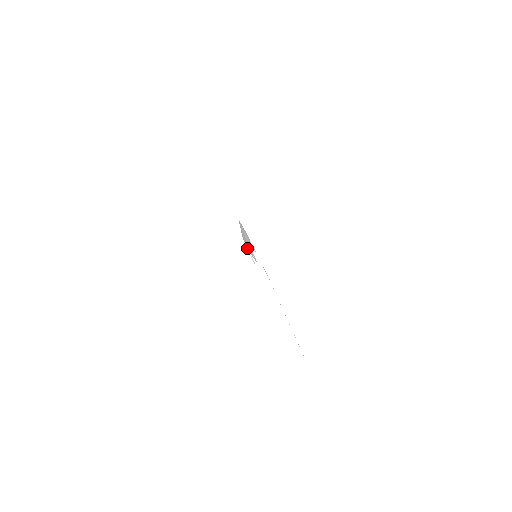
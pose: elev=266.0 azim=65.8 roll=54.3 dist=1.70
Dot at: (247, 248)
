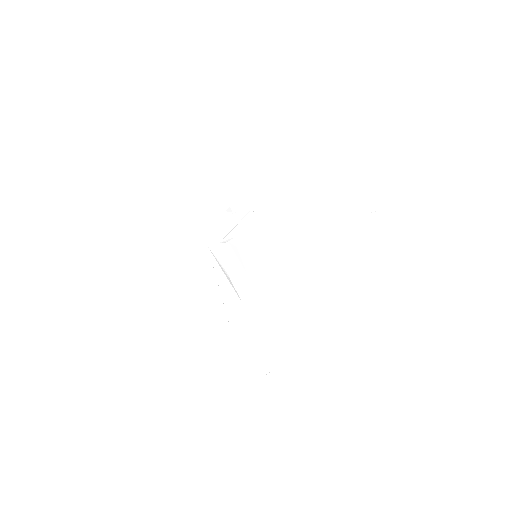
Dot at: (254, 375)
